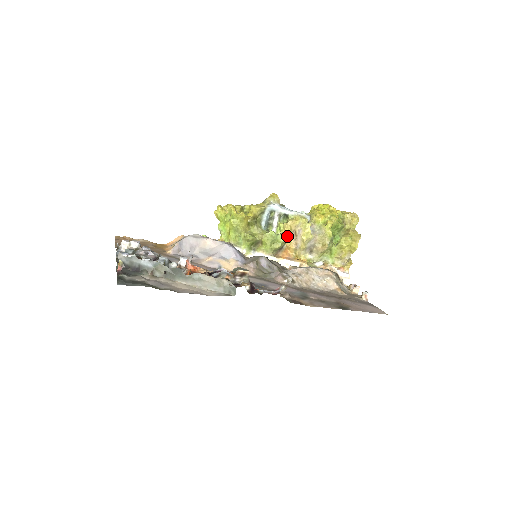
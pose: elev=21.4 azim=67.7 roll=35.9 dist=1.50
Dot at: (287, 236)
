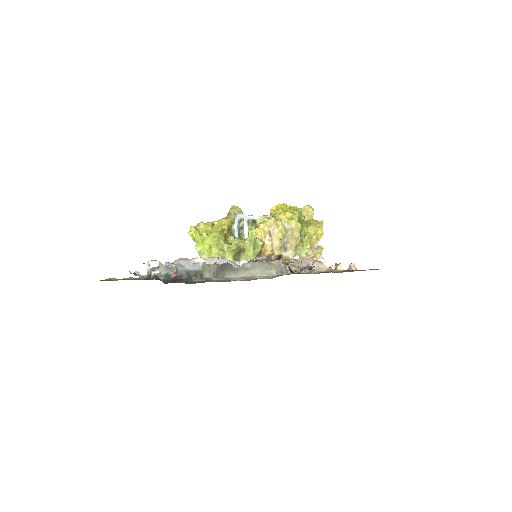
Dot at: (262, 240)
